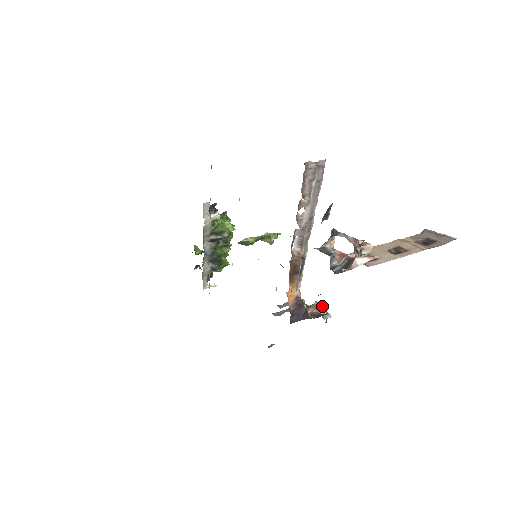
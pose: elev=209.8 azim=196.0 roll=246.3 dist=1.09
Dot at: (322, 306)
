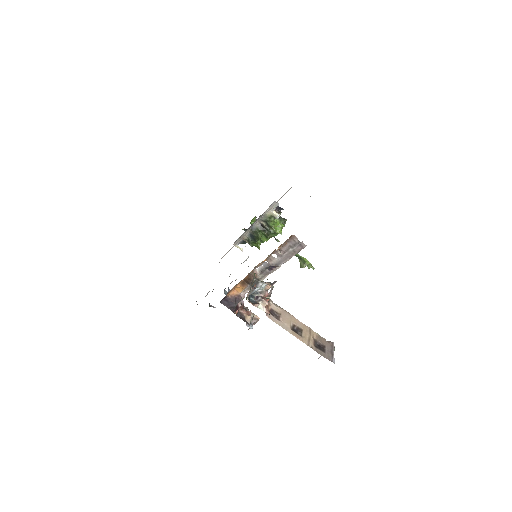
Dot at: (255, 319)
